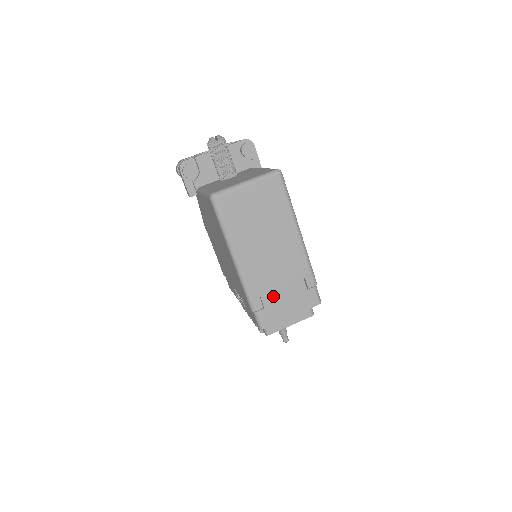
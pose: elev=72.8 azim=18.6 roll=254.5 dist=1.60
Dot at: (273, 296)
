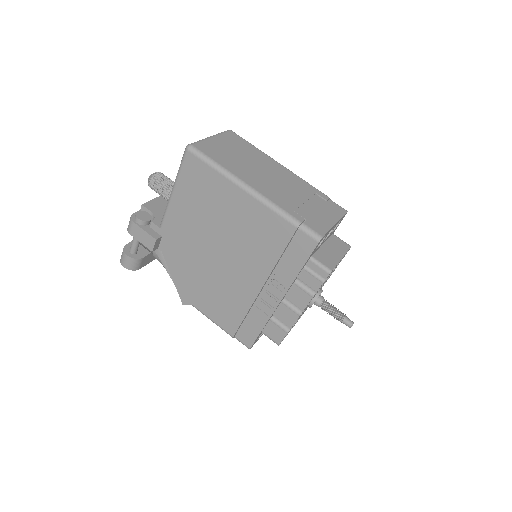
Dot at: (304, 209)
